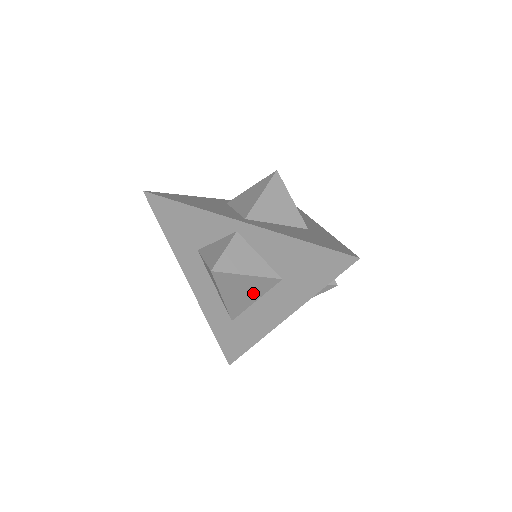
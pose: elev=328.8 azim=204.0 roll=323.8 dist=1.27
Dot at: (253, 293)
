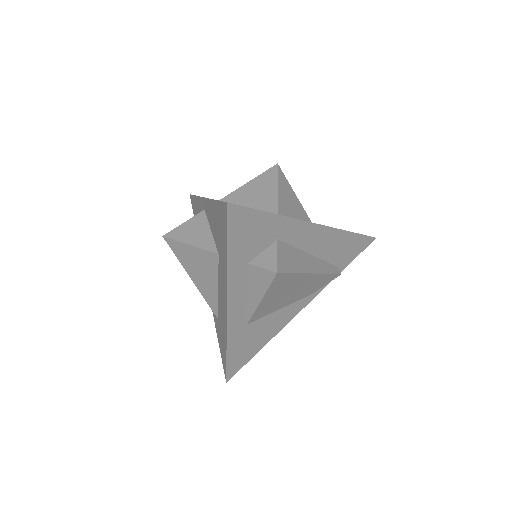
Dot at: (209, 275)
